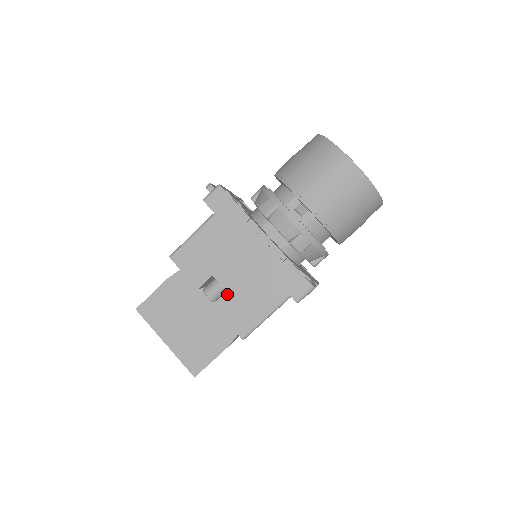
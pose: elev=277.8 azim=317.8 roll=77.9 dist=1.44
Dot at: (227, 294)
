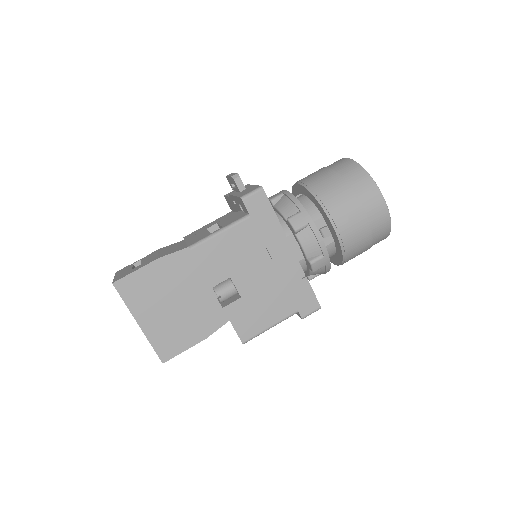
Dot at: (240, 299)
